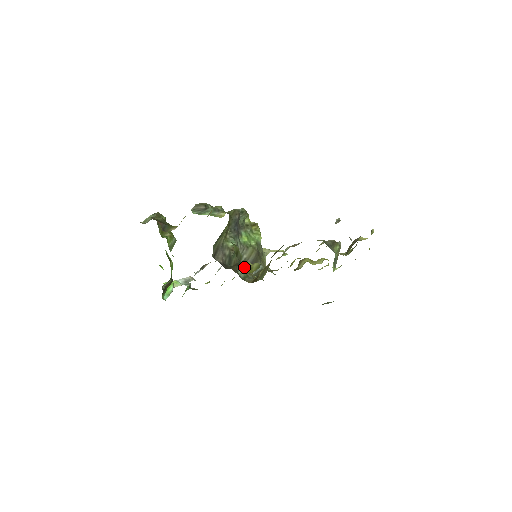
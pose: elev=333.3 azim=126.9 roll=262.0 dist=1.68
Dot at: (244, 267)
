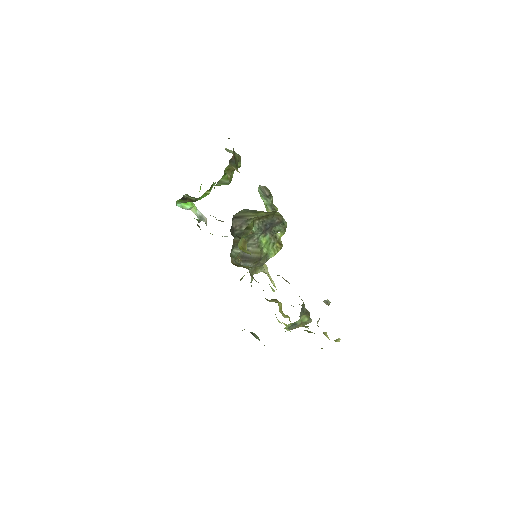
Dot at: (241, 242)
